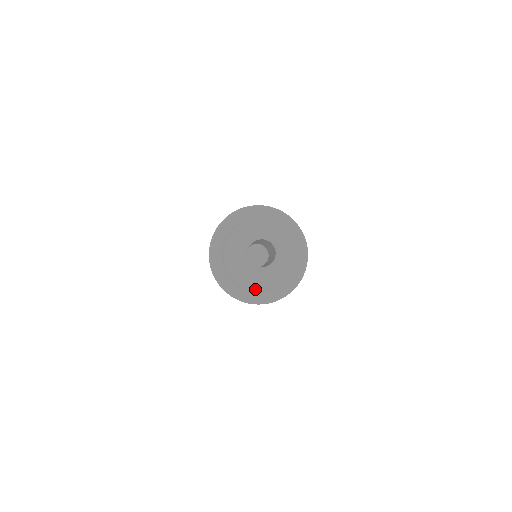
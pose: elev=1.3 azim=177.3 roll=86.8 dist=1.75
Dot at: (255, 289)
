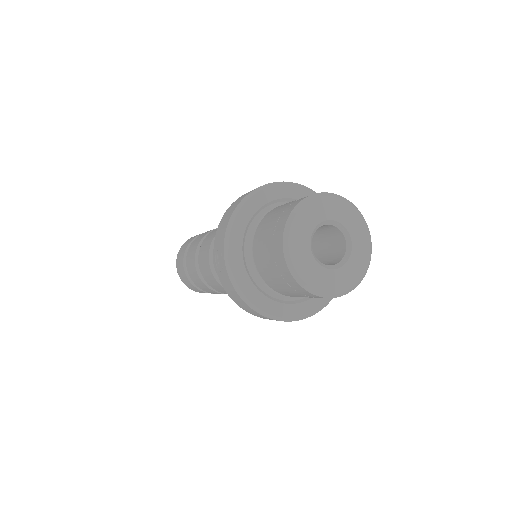
Dot at: (294, 299)
